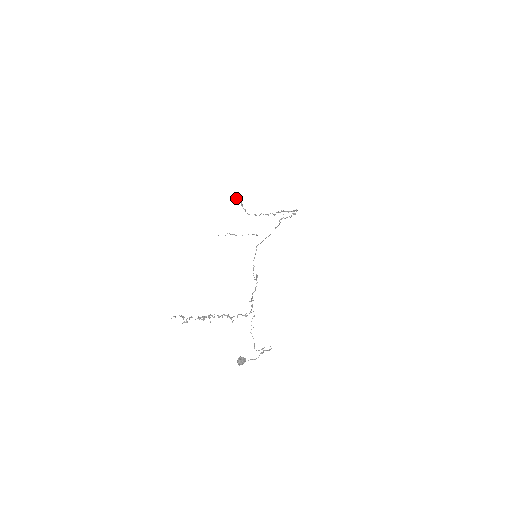
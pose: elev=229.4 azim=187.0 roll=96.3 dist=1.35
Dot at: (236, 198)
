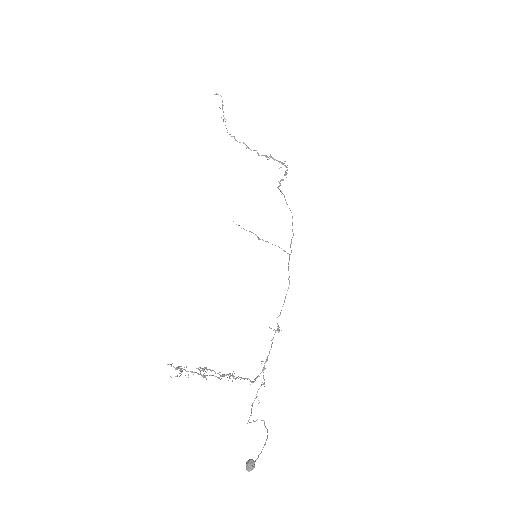
Dot at: (218, 94)
